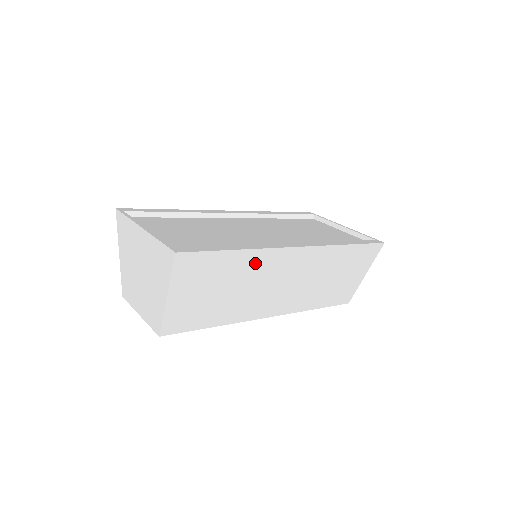
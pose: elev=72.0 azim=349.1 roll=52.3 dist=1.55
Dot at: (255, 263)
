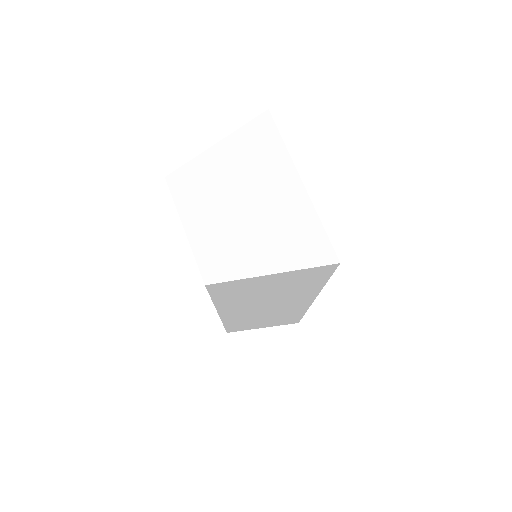
Dot at: (302, 293)
